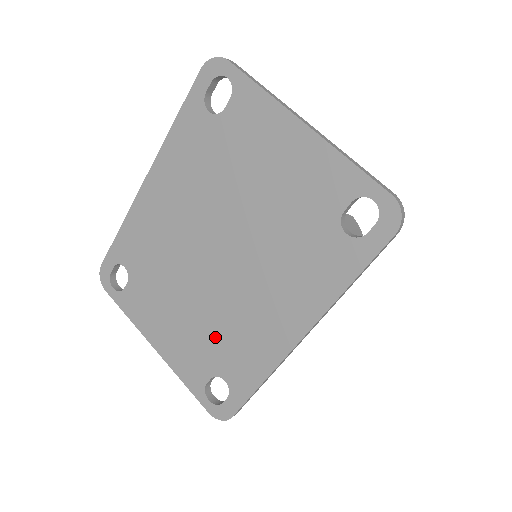
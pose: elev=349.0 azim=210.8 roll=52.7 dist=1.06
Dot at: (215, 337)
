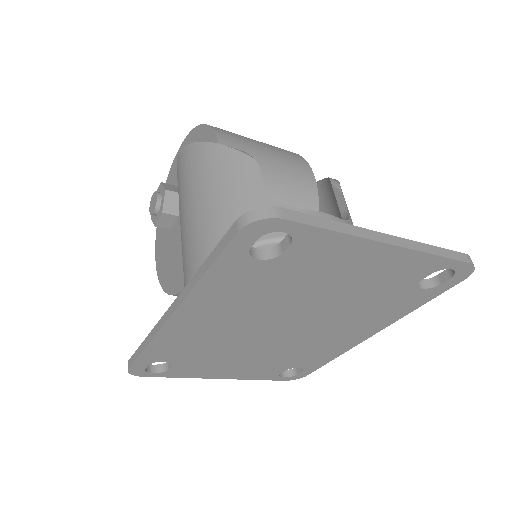
Dot at: (287, 358)
